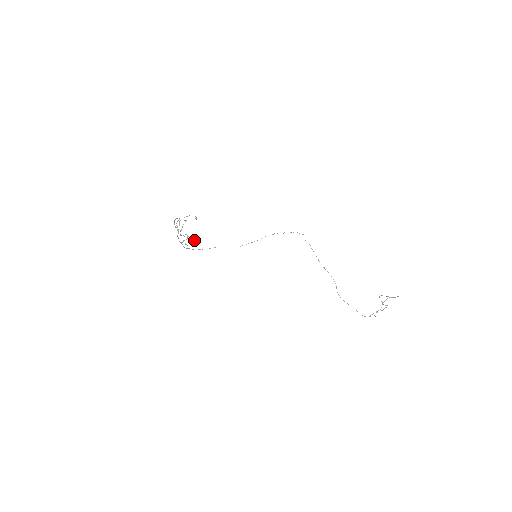
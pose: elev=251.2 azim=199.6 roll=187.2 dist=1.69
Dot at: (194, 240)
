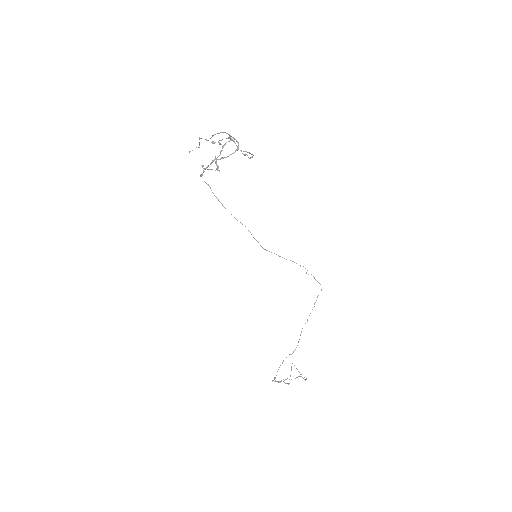
Dot at: occluded
